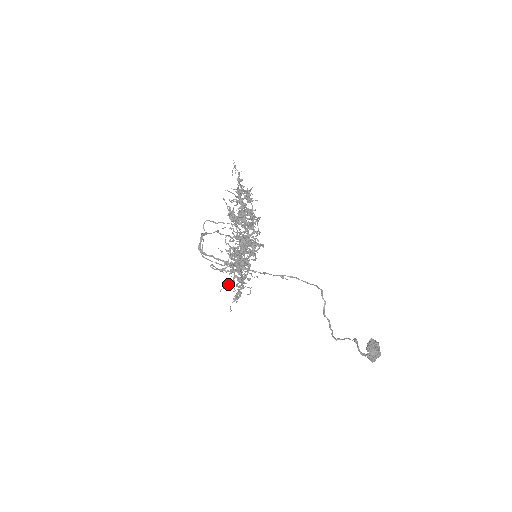
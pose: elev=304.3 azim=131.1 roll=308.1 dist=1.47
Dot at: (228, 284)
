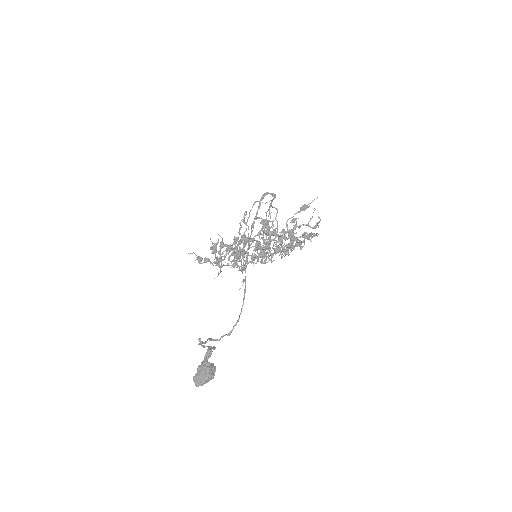
Dot at: (216, 246)
